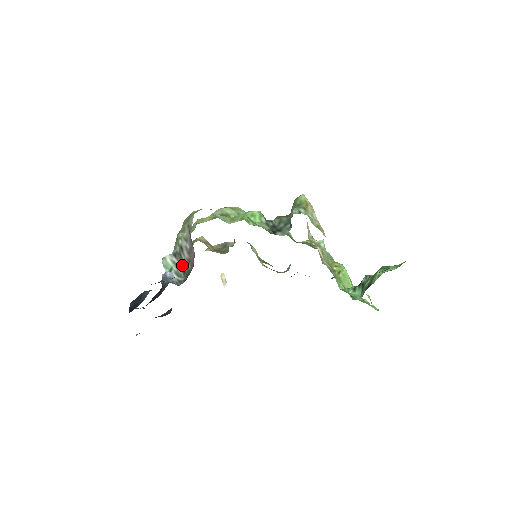
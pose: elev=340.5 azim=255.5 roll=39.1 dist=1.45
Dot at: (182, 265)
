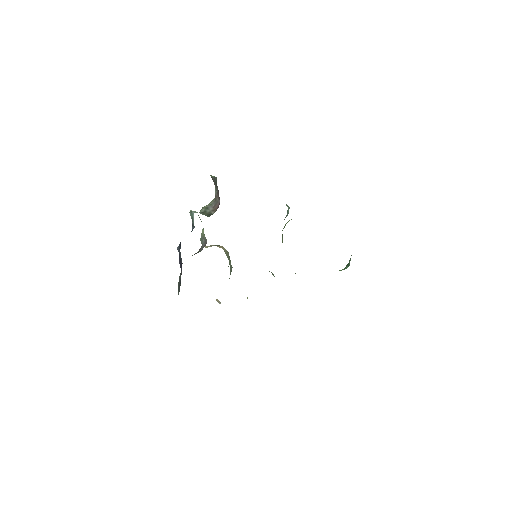
Dot at: (207, 214)
